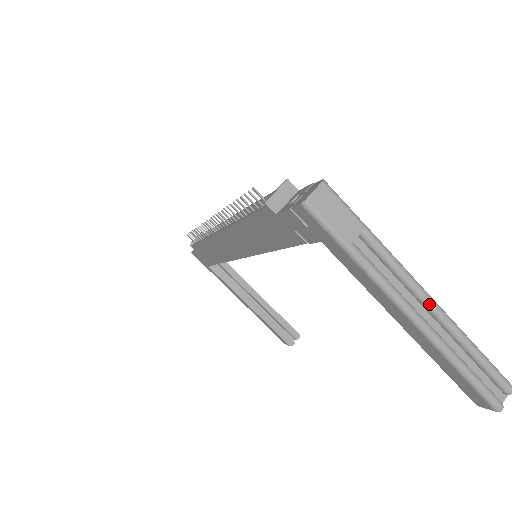
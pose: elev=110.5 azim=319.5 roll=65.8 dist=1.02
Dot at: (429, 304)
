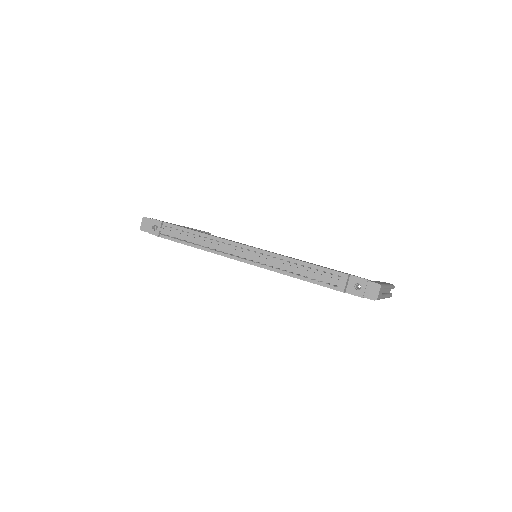
Dot at: occluded
